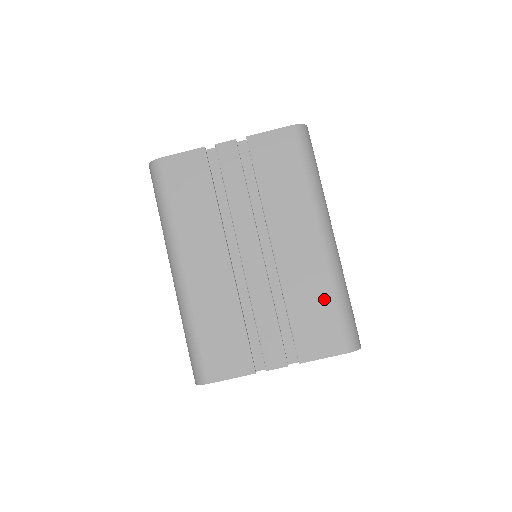
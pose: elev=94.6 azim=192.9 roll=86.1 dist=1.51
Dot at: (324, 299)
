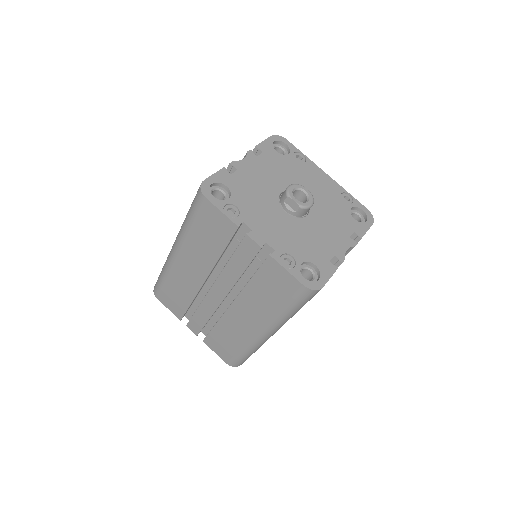
Dot at: (236, 345)
